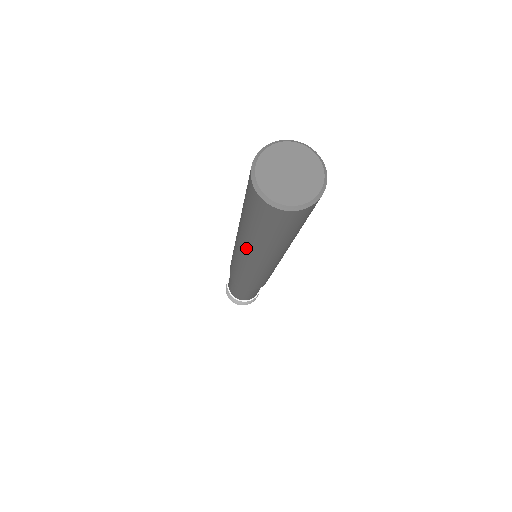
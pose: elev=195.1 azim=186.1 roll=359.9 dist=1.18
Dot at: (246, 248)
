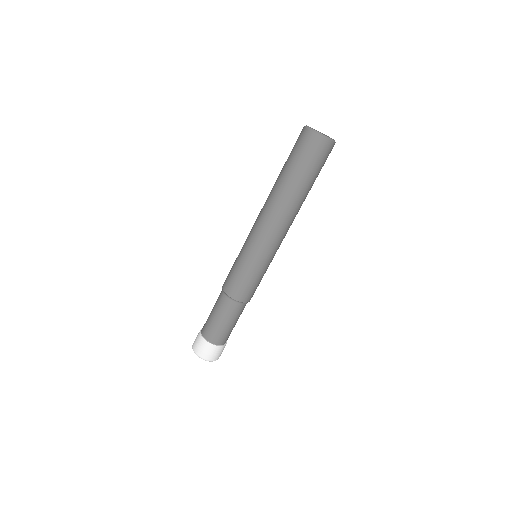
Dot at: (275, 205)
